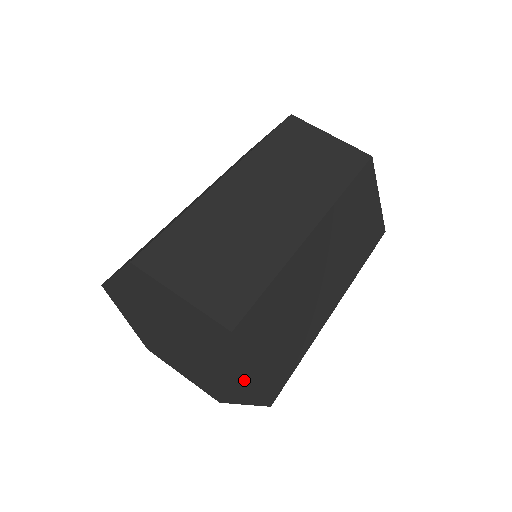
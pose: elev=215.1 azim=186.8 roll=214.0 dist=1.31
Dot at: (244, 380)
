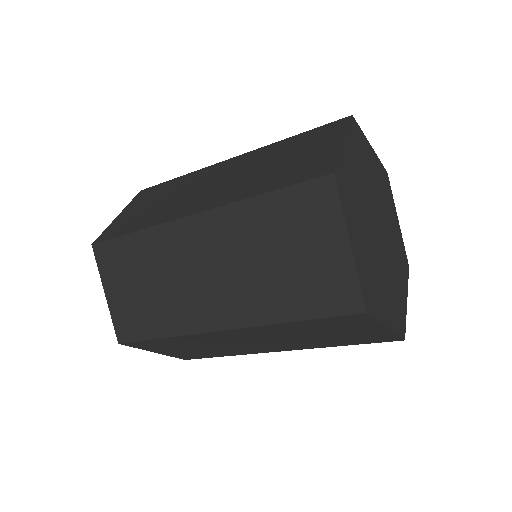
Dot at: occluded
